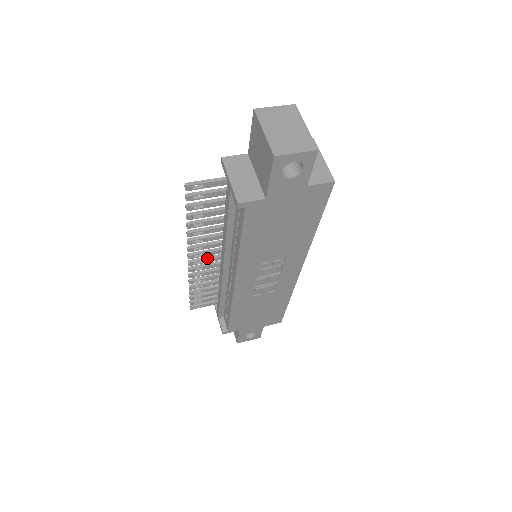
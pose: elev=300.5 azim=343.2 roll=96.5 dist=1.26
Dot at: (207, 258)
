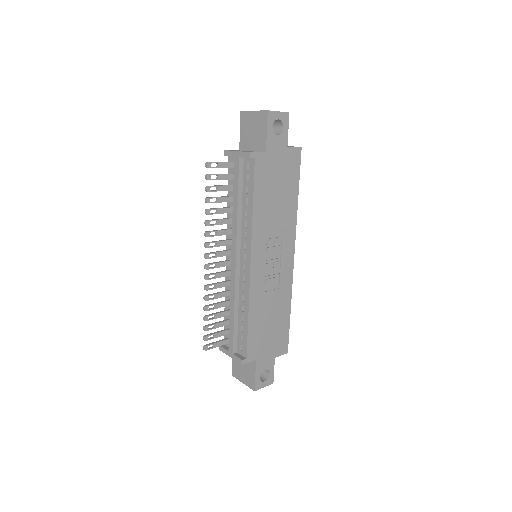
Dot at: (219, 262)
